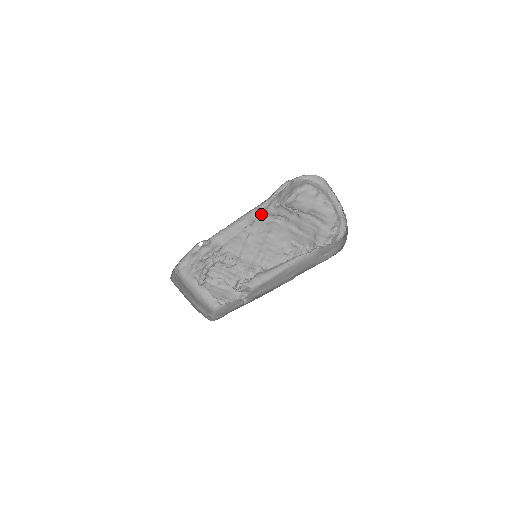
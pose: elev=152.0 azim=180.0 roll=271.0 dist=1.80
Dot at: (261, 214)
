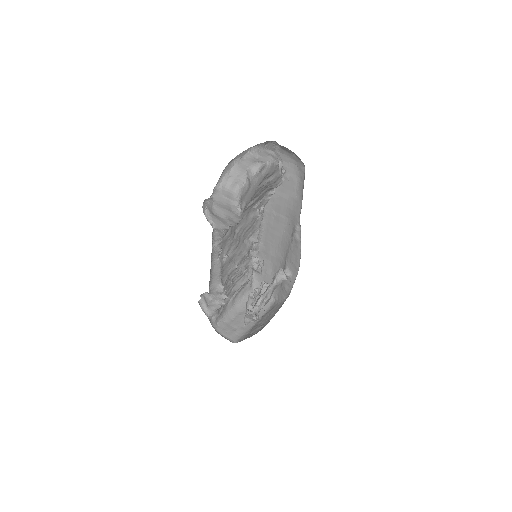
Dot at: (220, 241)
